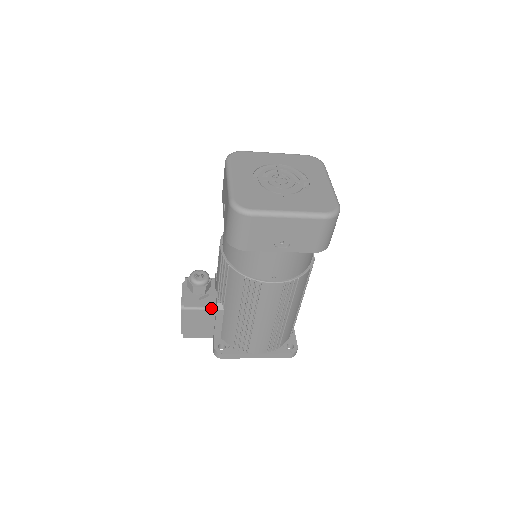
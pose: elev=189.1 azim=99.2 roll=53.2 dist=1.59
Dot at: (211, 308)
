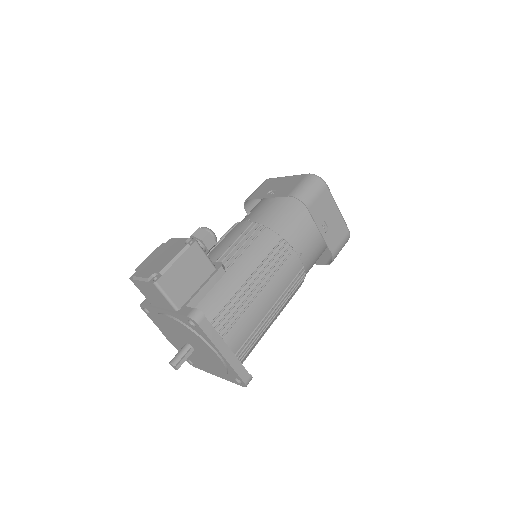
Dot at: (213, 264)
